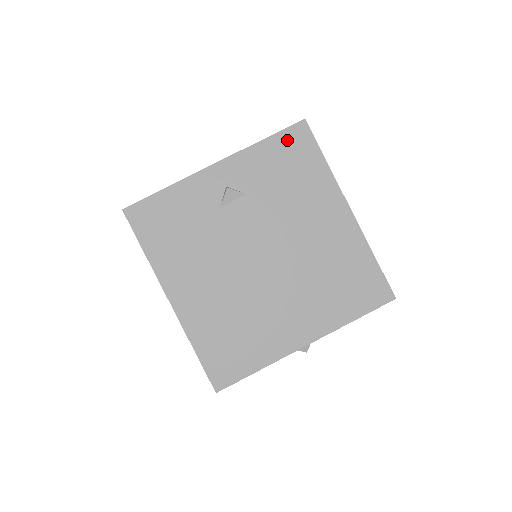
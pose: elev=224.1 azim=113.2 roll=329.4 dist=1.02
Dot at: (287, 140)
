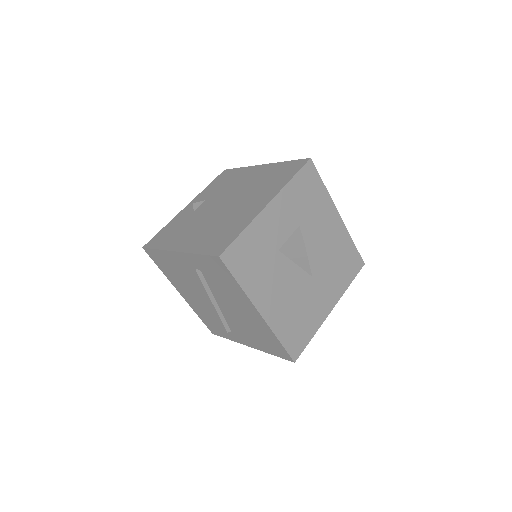
Dot at: (219, 178)
